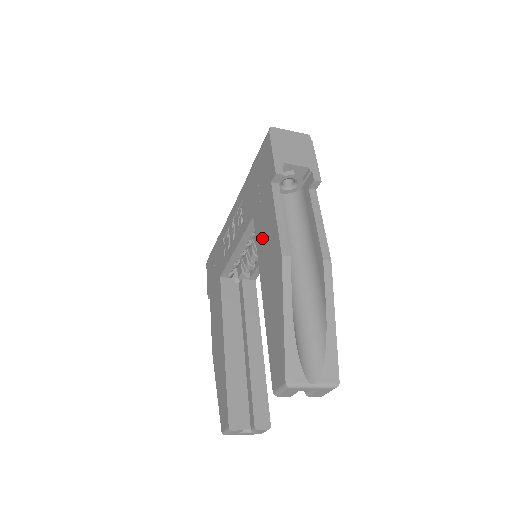
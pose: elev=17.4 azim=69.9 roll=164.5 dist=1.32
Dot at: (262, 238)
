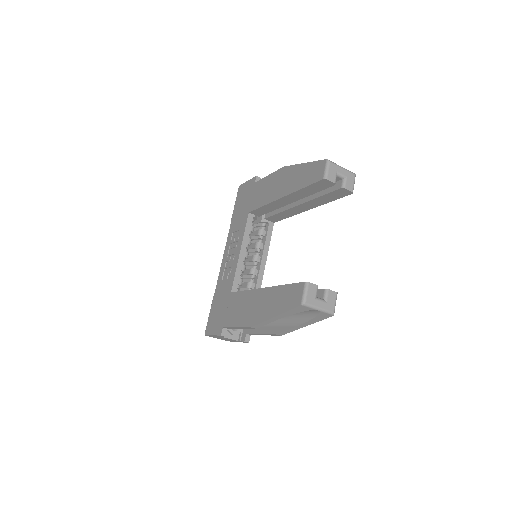
Dot at: (264, 196)
